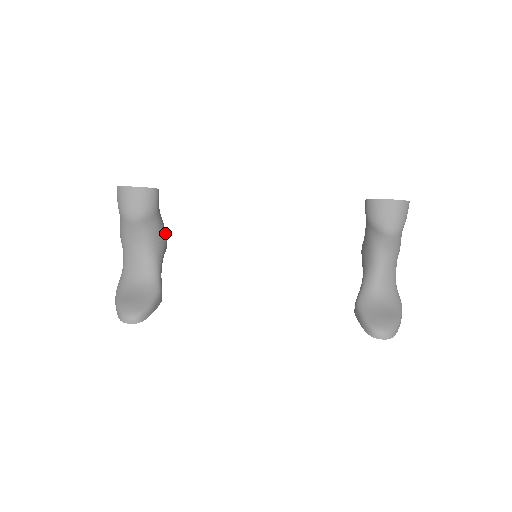
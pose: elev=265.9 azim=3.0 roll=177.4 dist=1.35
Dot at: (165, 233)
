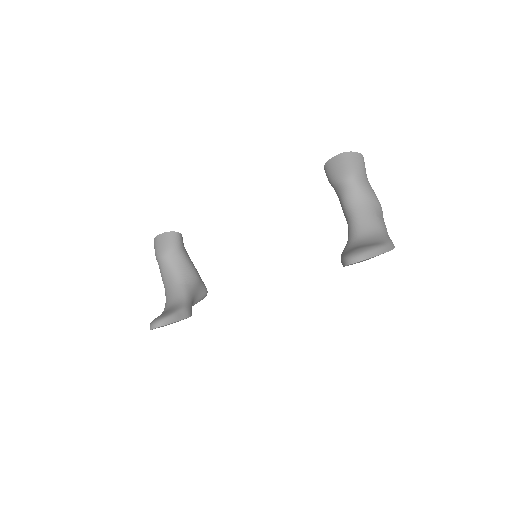
Dot at: (194, 270)
